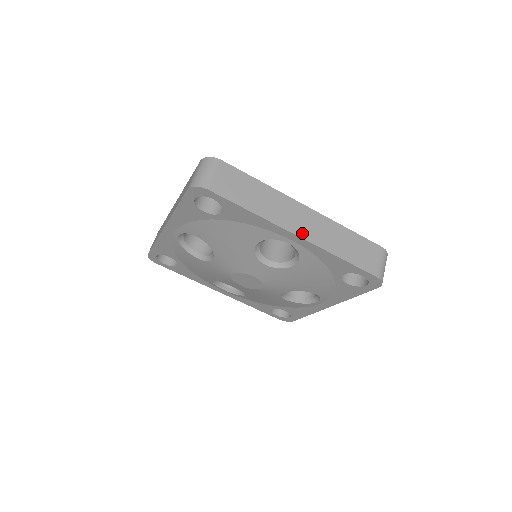
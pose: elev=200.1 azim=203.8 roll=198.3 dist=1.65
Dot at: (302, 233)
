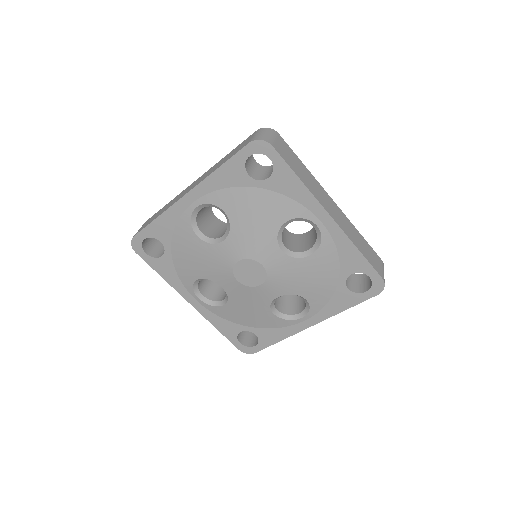
Dot at: (334, 217)
